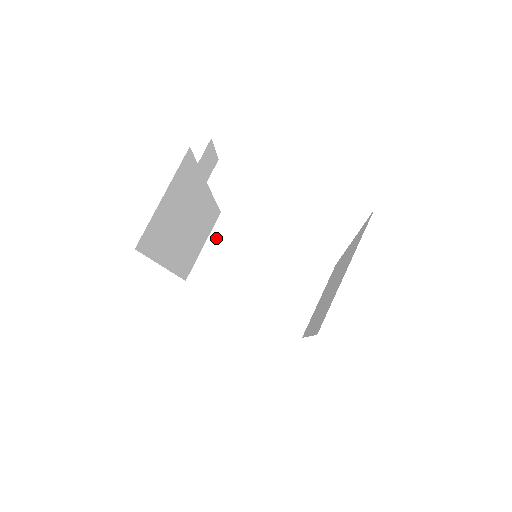
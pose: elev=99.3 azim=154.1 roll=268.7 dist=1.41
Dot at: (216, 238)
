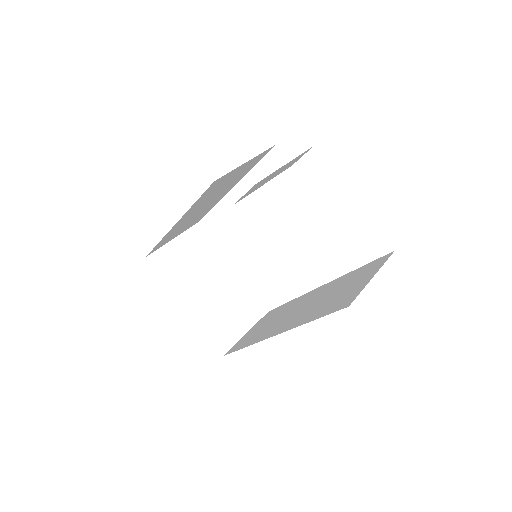
Dot at: (187, 238)
